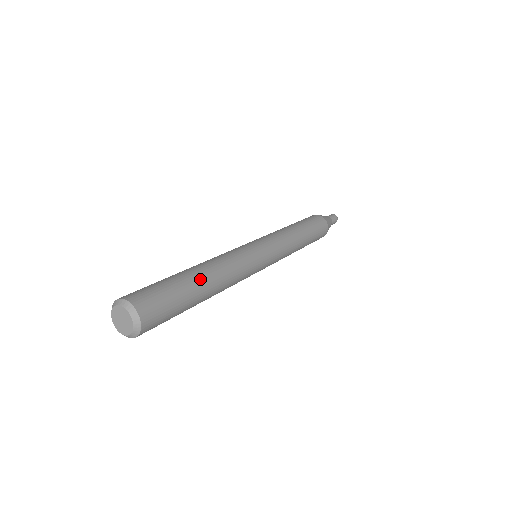
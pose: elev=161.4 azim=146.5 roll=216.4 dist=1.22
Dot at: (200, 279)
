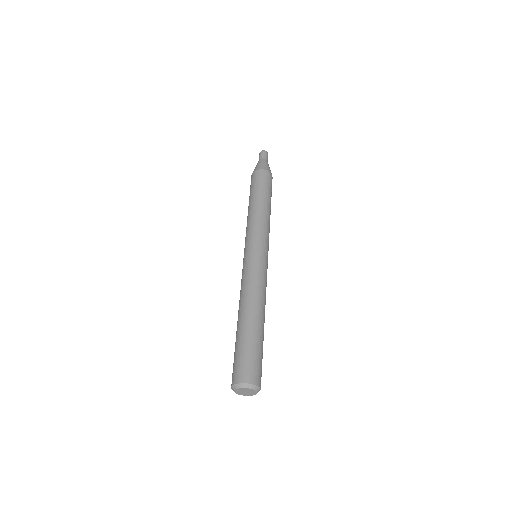
Dot at: (258, 323)
